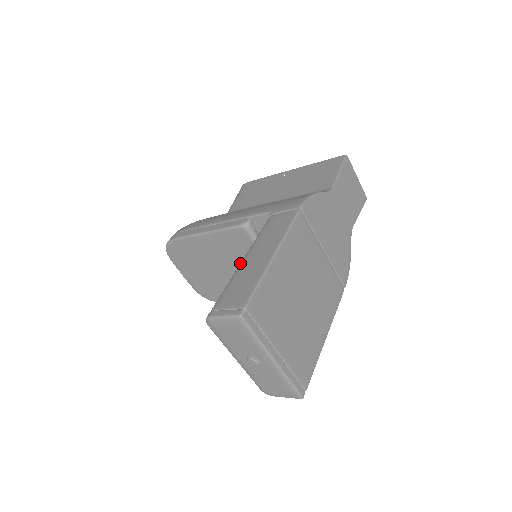
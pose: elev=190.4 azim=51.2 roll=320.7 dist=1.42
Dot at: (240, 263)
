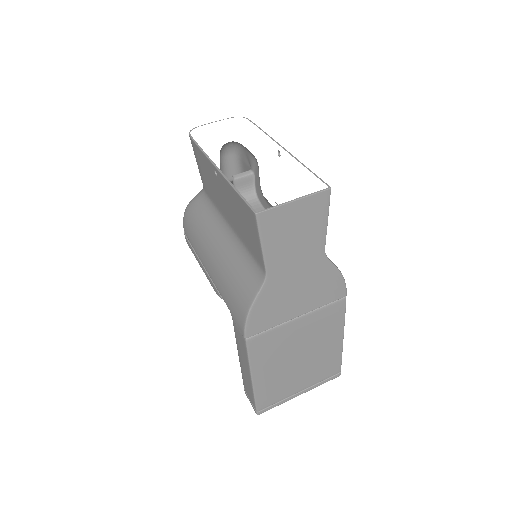
Dot at: (238, 355)
